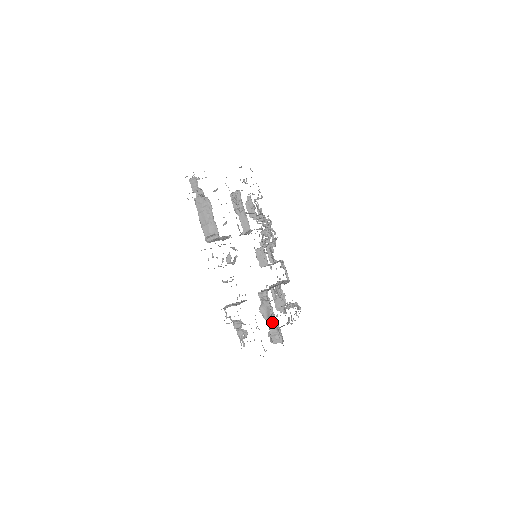
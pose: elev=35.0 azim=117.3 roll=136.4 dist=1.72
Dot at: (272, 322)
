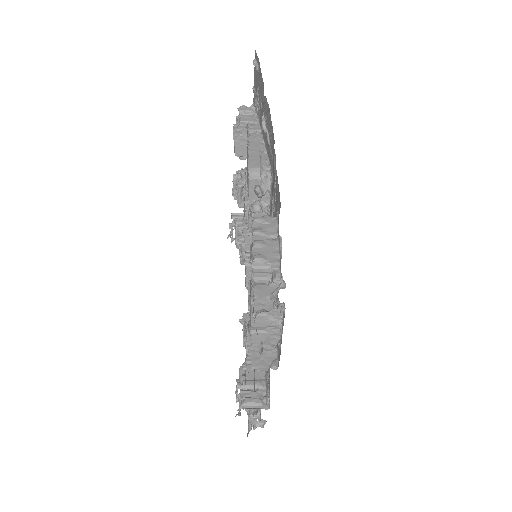
Dot at: occluded
